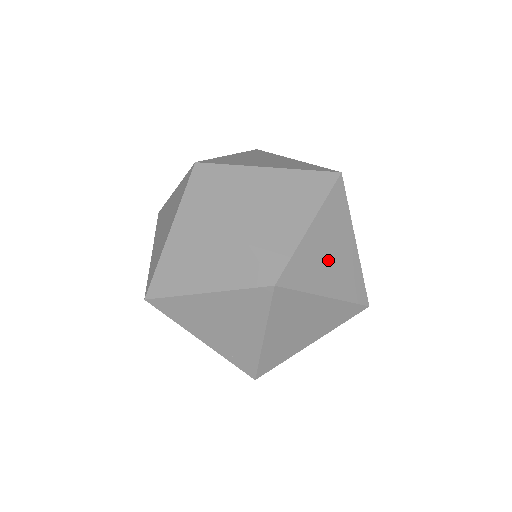
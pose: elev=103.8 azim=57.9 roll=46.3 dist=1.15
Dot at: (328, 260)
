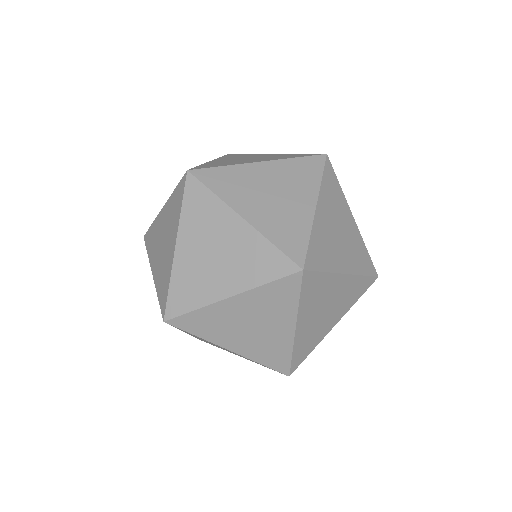
Dot at: (324, 316)
